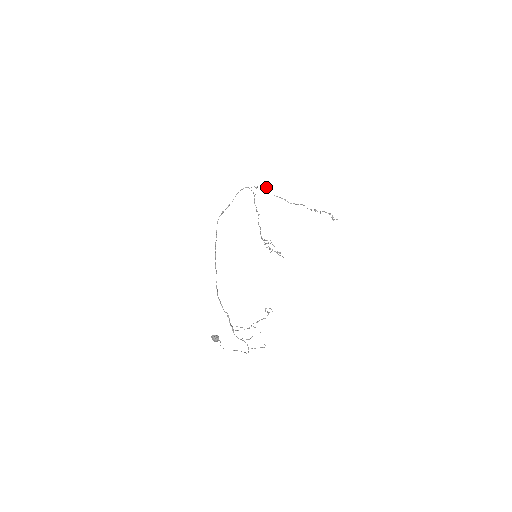
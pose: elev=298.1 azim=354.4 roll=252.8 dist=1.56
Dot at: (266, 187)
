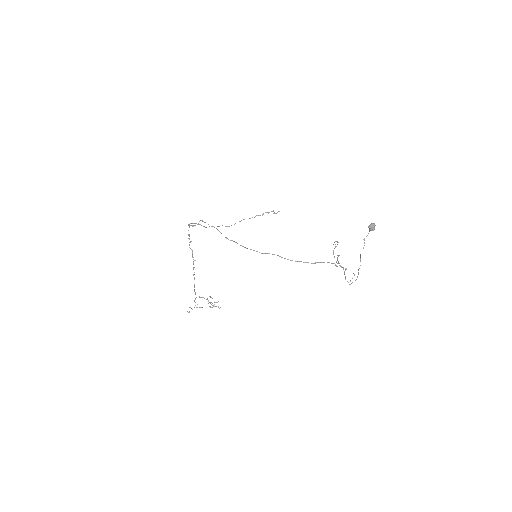
Dot at: (202, 221)
